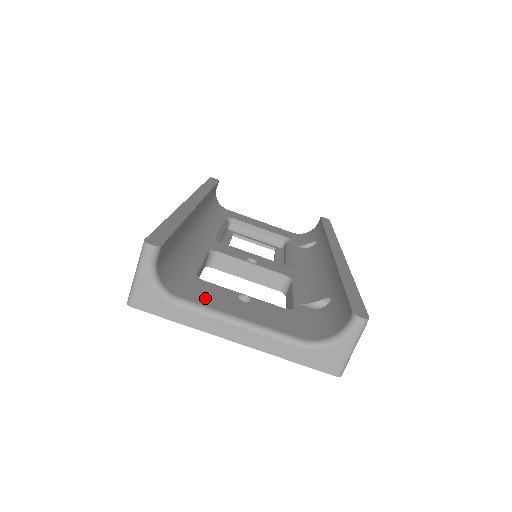
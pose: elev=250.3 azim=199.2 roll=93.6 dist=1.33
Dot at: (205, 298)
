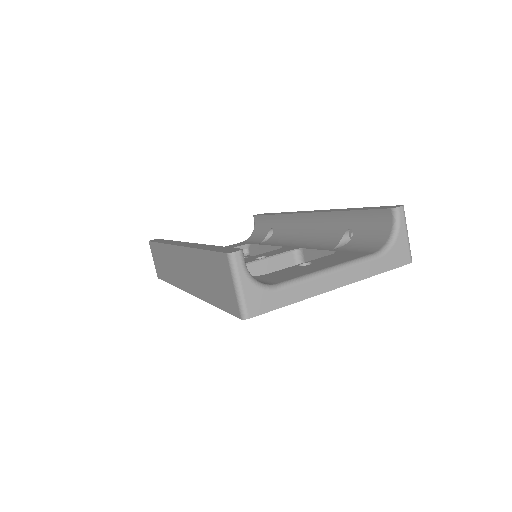
Dot at: (289, 276)
